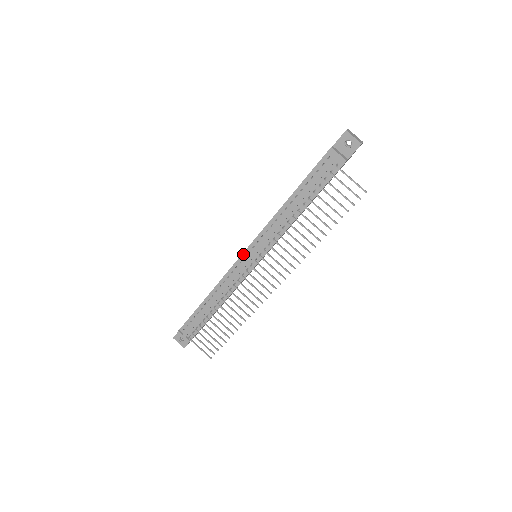
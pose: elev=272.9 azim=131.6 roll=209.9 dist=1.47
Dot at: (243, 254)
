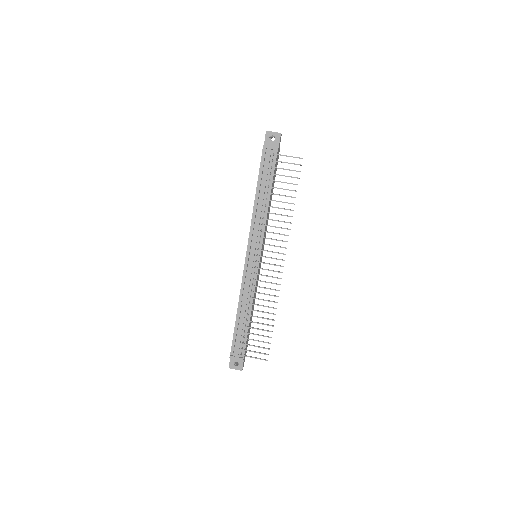
Dot at: (246, 258)
